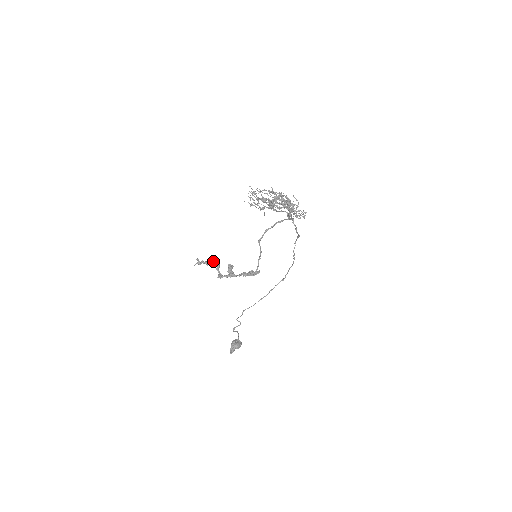
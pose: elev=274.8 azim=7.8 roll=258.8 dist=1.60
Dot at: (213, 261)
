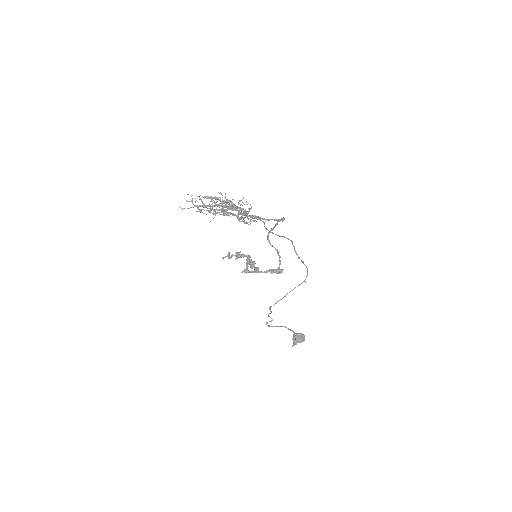
Dot at: (244, 255)
